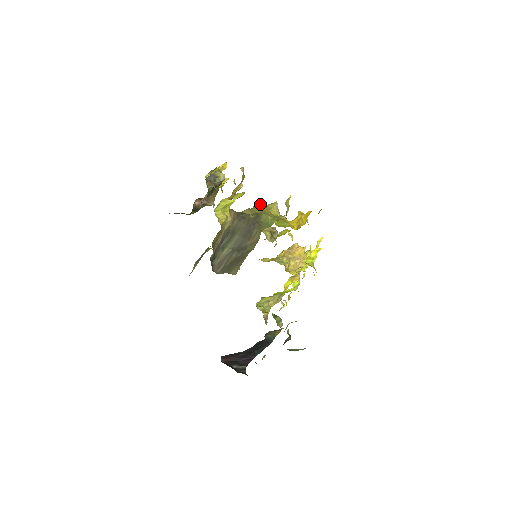
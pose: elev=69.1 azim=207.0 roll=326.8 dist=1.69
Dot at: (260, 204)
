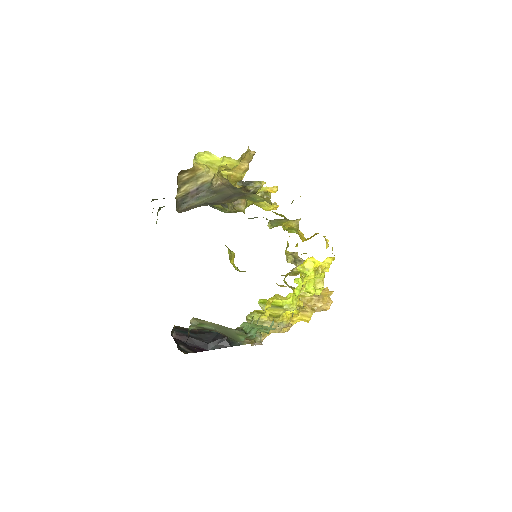
Dot at: (285, 218)
